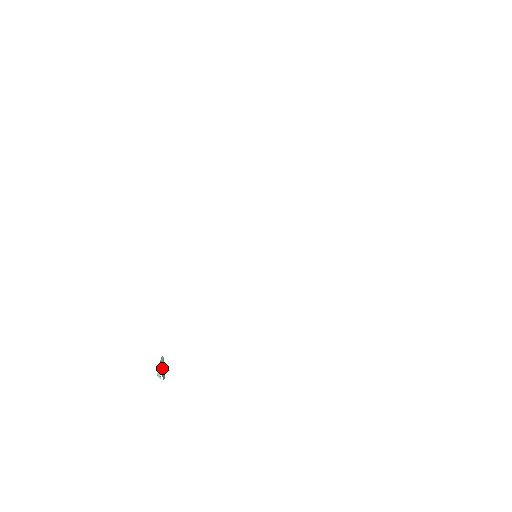
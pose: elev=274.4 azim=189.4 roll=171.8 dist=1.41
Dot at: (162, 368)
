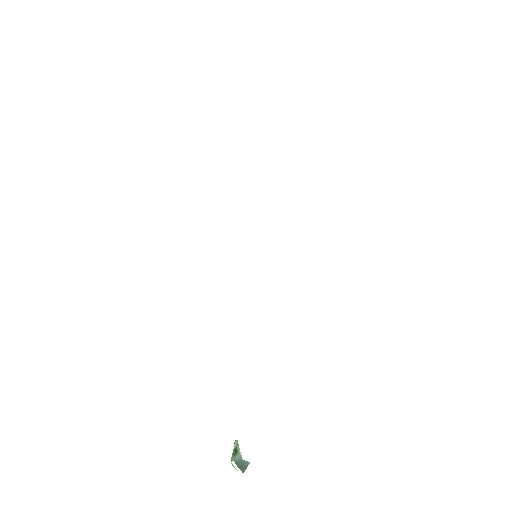
Dot at: (240, 456)
